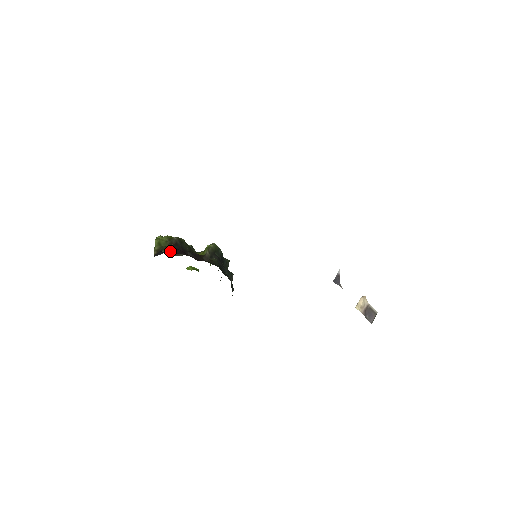
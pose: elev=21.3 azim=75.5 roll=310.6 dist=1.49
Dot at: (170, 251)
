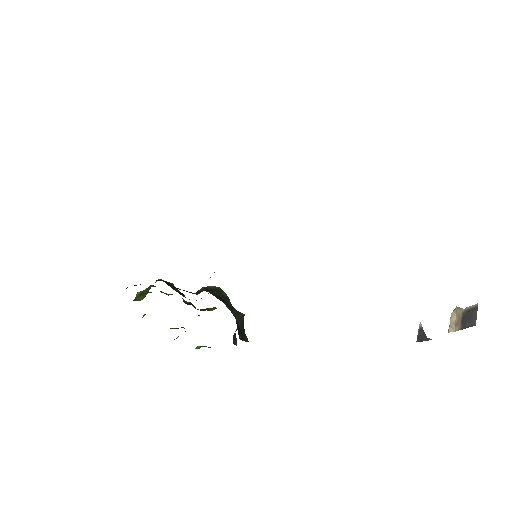
Dot at: occluded
